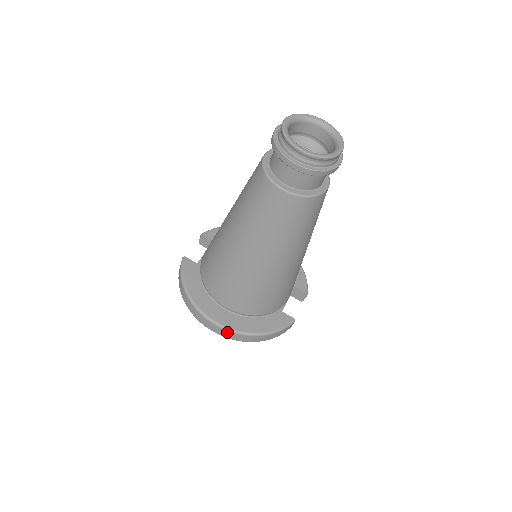
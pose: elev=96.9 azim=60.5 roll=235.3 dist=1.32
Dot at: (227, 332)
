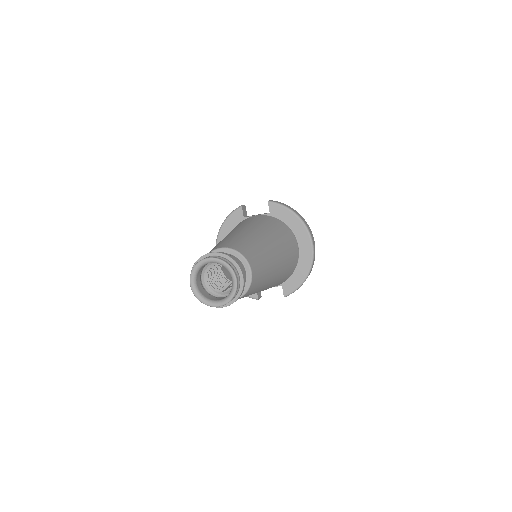
Dot at: occluded
